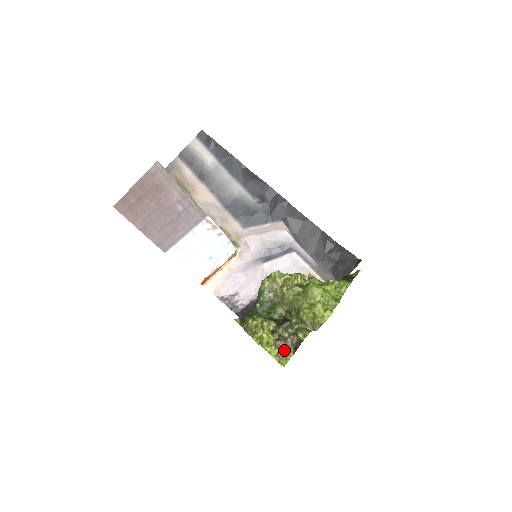
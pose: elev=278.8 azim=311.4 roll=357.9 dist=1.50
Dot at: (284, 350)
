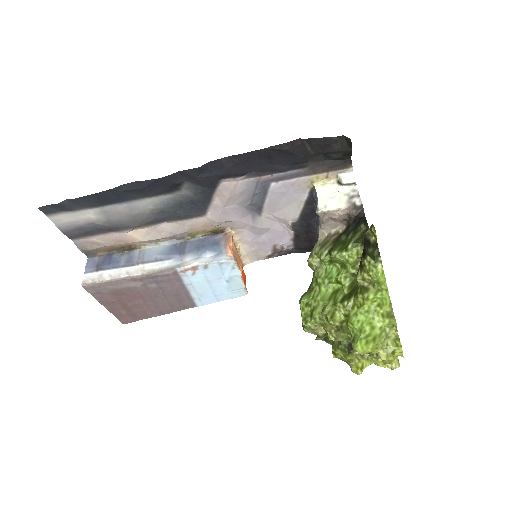
Dot at: occluded
